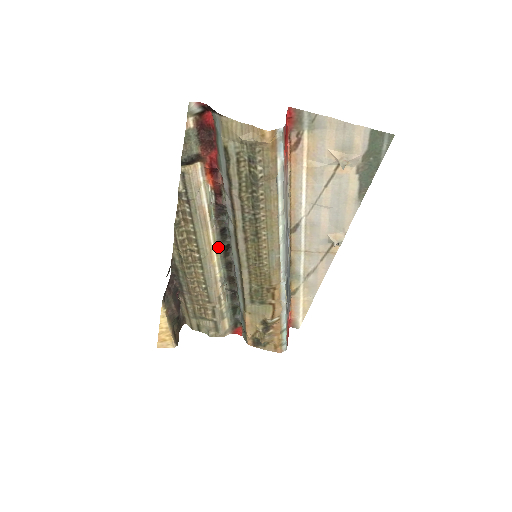
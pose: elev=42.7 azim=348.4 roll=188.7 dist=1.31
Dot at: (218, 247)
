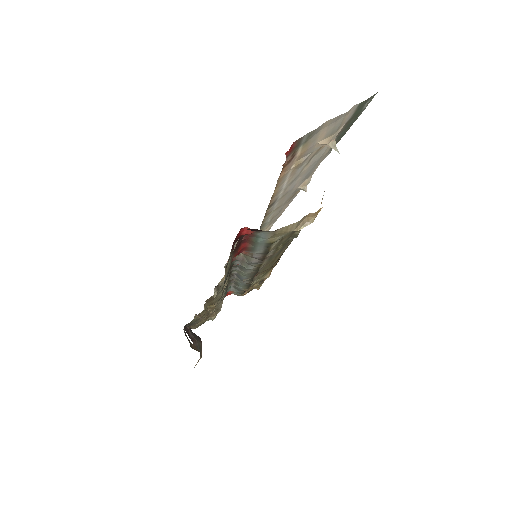
Dot at: occluded
